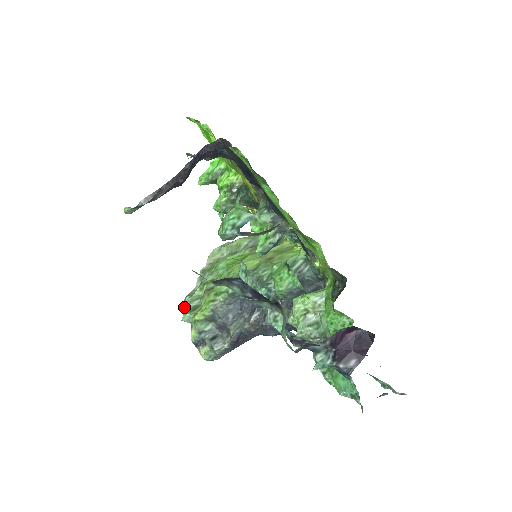
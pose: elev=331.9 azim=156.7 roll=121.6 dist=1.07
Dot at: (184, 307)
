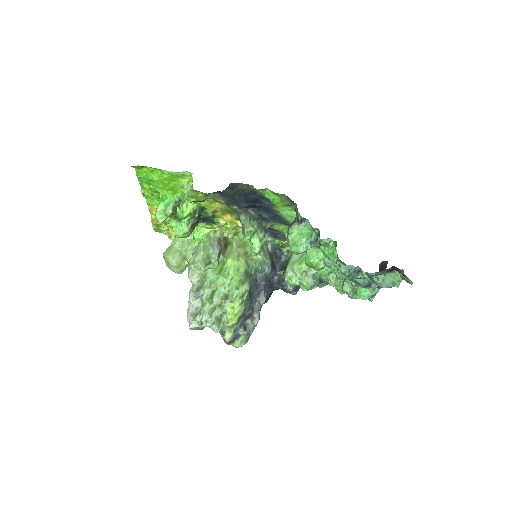
Dot at: (197, 325)
